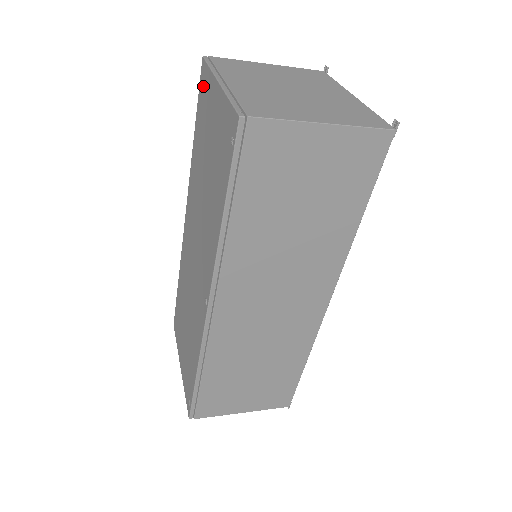
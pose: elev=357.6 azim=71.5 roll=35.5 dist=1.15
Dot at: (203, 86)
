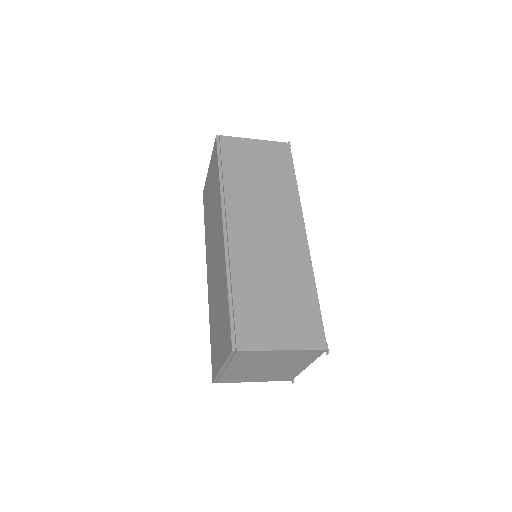
Dot at: (205, 195)
